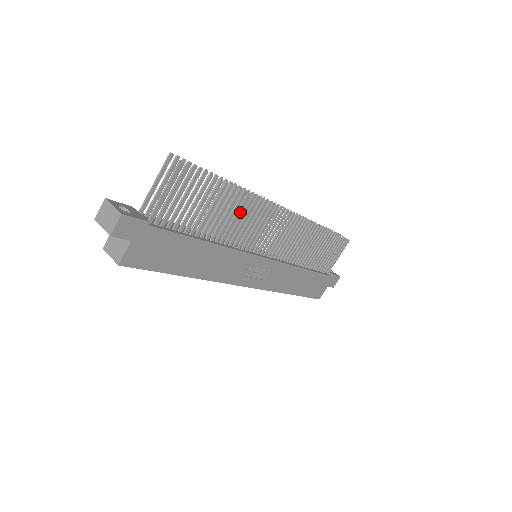
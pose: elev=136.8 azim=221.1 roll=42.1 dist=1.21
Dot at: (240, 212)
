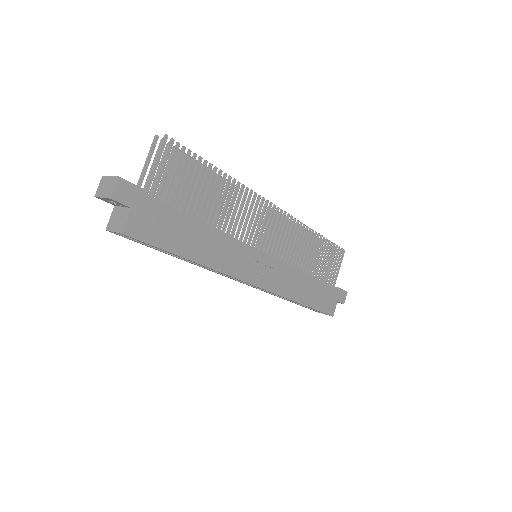
Dot at: occluded
